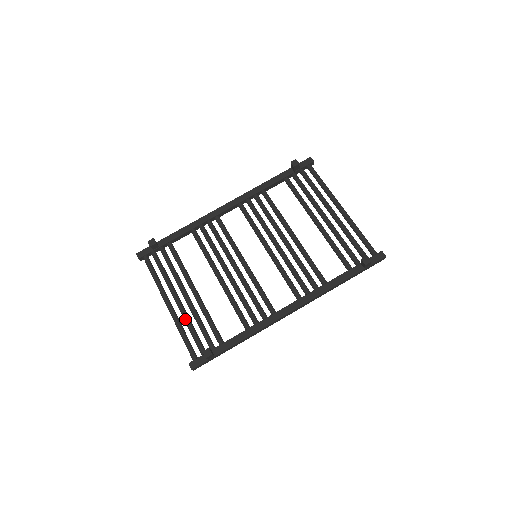
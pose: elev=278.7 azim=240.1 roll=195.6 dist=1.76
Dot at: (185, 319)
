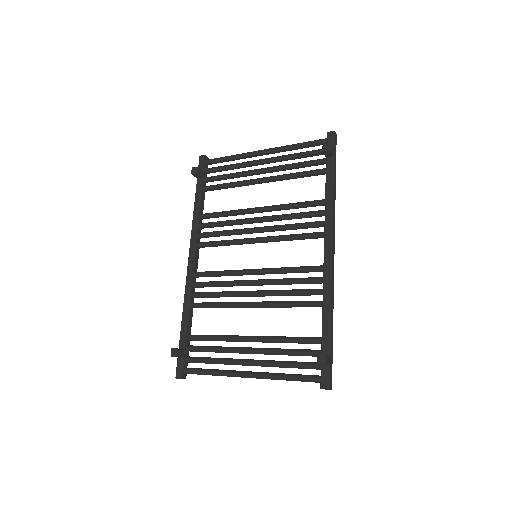
Dot at: (272, 365)
